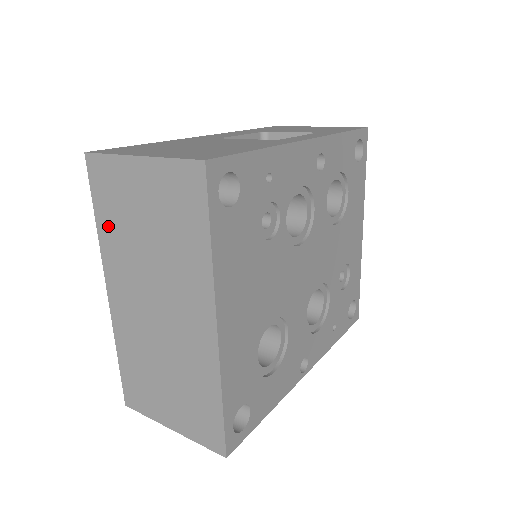
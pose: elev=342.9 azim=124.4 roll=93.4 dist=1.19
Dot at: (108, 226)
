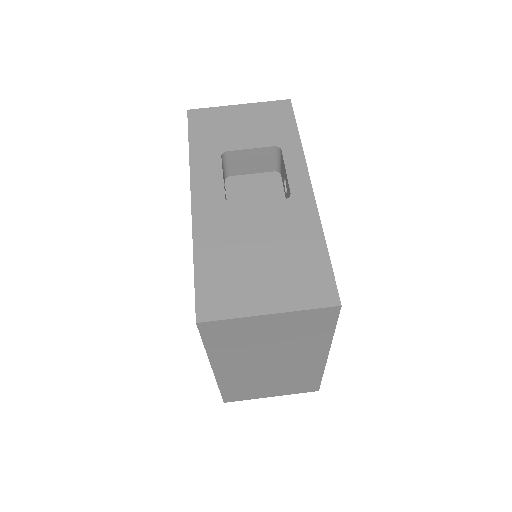
Dot at: (222, 347)
